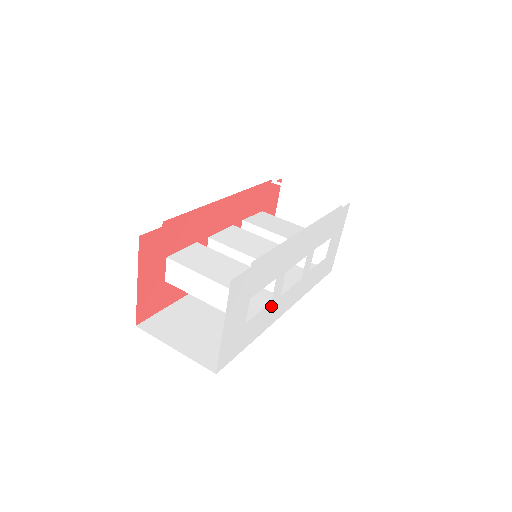
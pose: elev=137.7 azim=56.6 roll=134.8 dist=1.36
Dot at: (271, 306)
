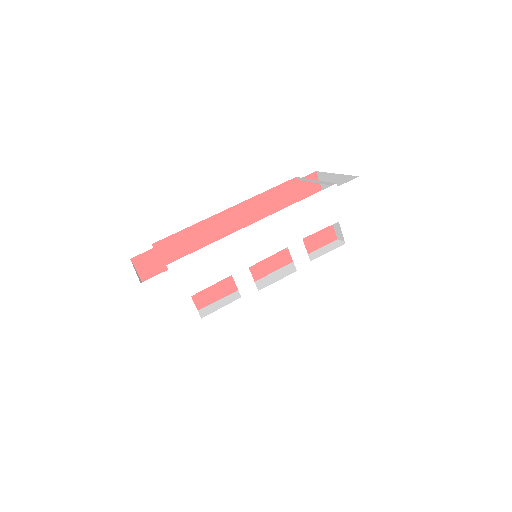
Dot at: (245, 301)
